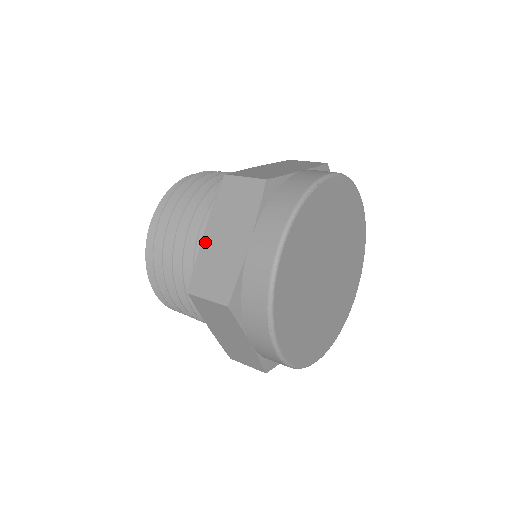
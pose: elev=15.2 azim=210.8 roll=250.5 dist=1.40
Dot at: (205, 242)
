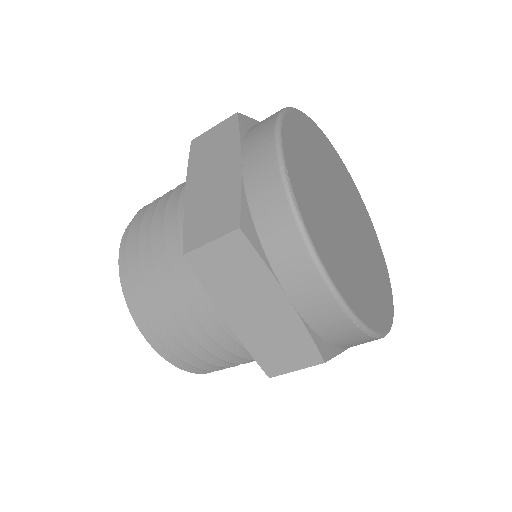
Dot at: (237, 328)
